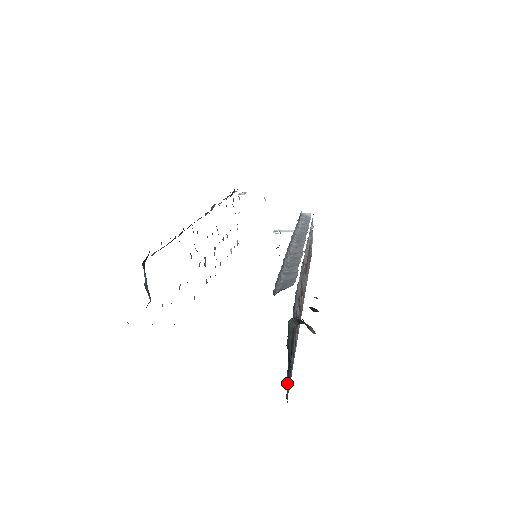
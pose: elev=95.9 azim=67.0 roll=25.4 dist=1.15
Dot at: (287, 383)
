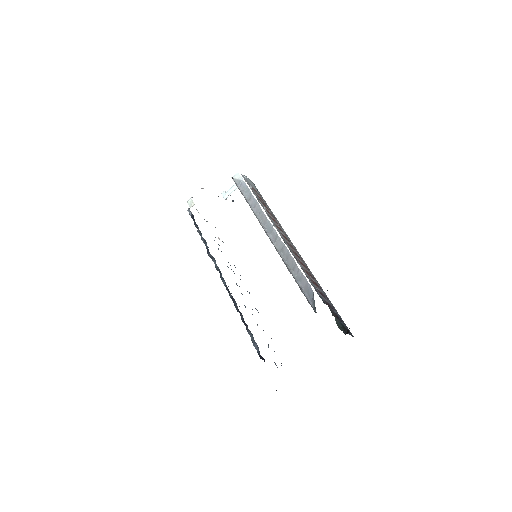
Dot at: (349, 334)
